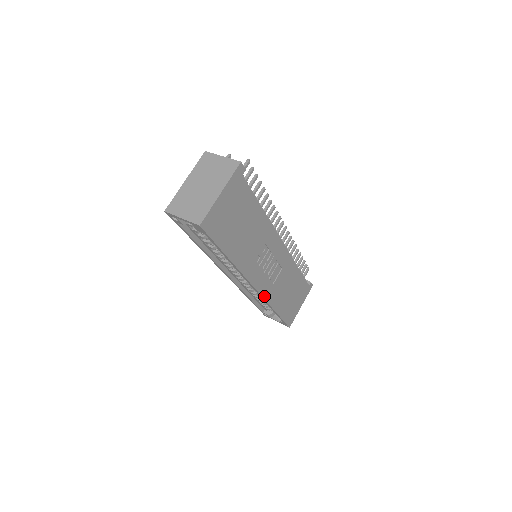
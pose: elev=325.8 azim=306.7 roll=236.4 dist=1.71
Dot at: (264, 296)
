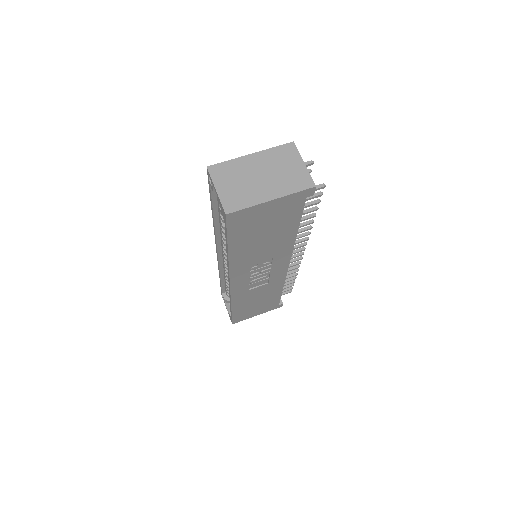
Dot at: (233, 294)
